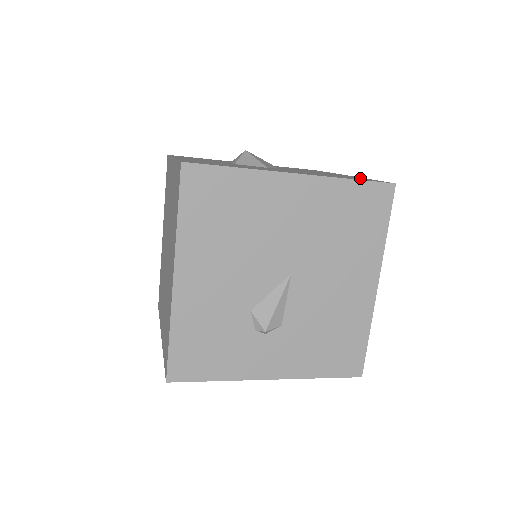
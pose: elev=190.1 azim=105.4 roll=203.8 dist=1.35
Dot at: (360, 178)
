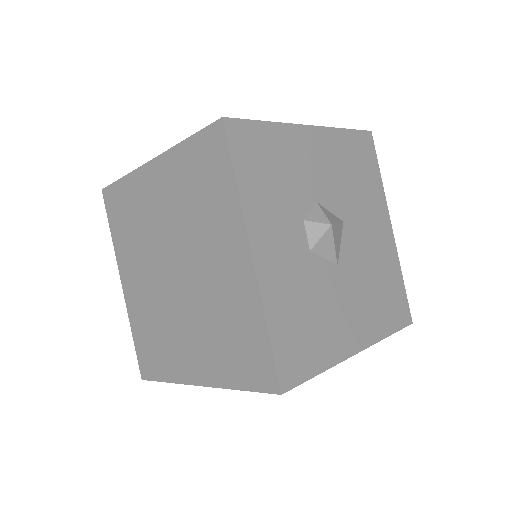
Dot at: (397, 287)
